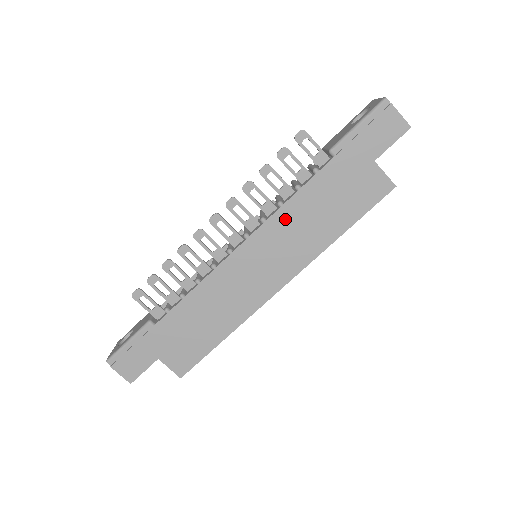
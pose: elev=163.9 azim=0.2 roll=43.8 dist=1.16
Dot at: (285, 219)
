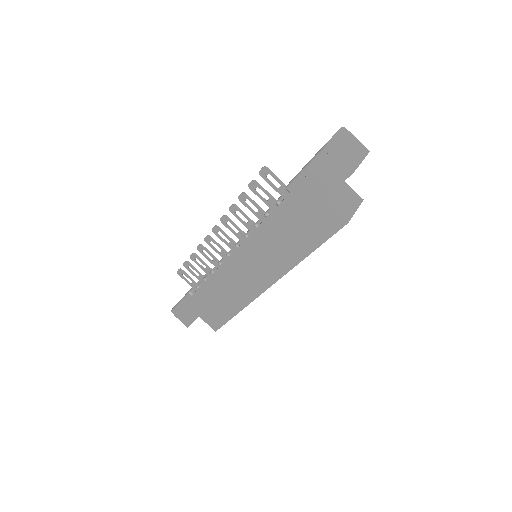
Dot at: (260, 238)
